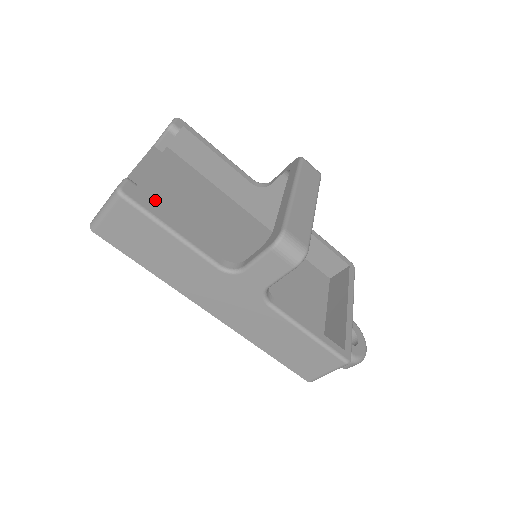
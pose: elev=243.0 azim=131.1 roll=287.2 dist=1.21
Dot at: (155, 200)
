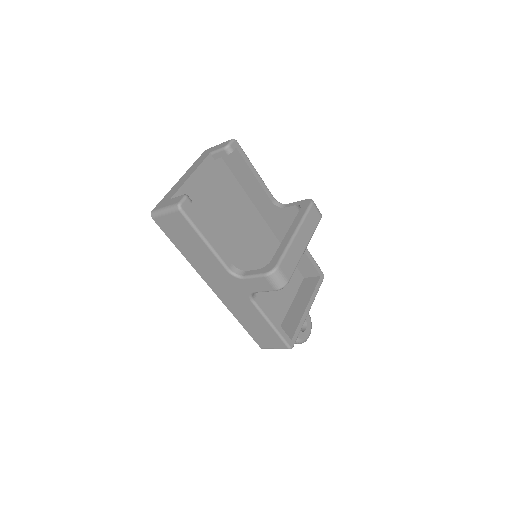
Dot at: (199, 202)
